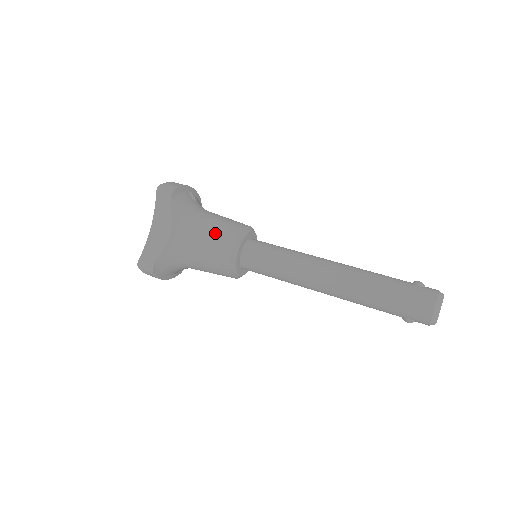
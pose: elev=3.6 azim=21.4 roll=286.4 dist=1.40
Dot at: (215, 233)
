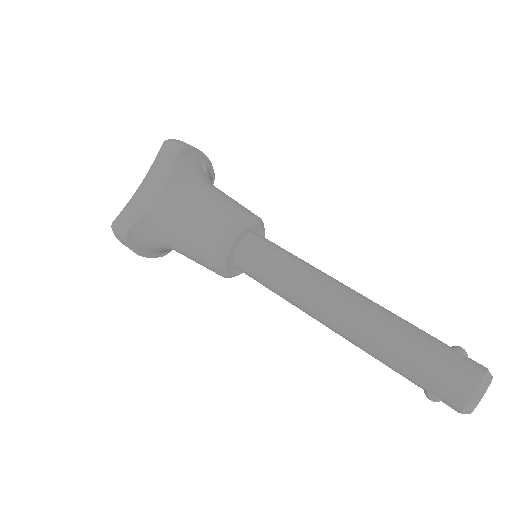
Dot at: (214, 211)
